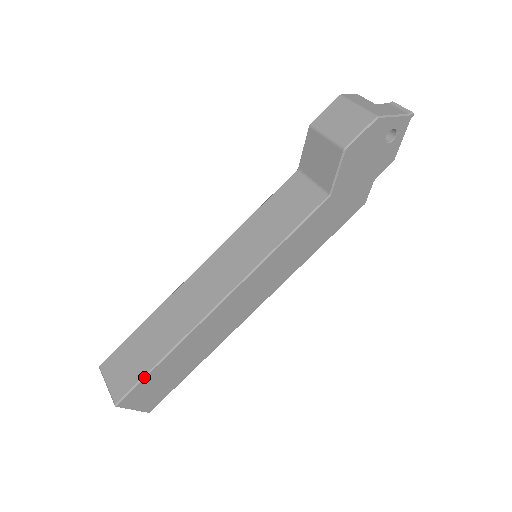
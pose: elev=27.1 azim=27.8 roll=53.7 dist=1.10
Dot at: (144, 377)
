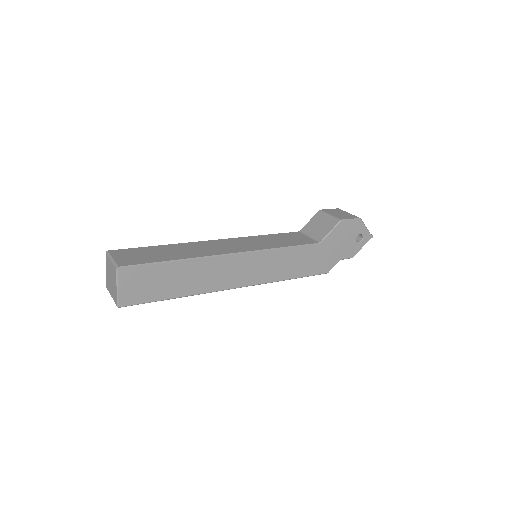
Dot at: (153, 263)
